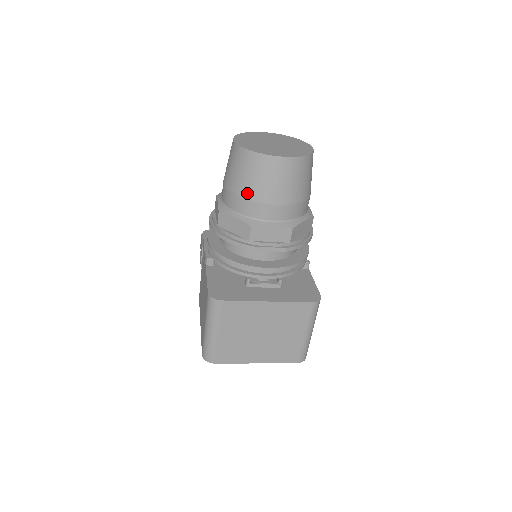
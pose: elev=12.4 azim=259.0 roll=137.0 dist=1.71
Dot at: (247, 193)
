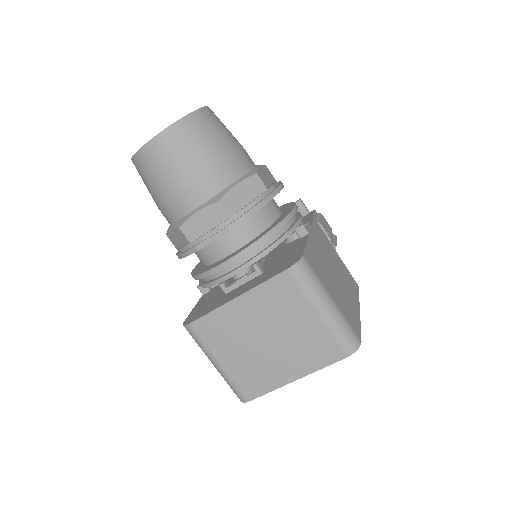
Dot at: (159, 198)
